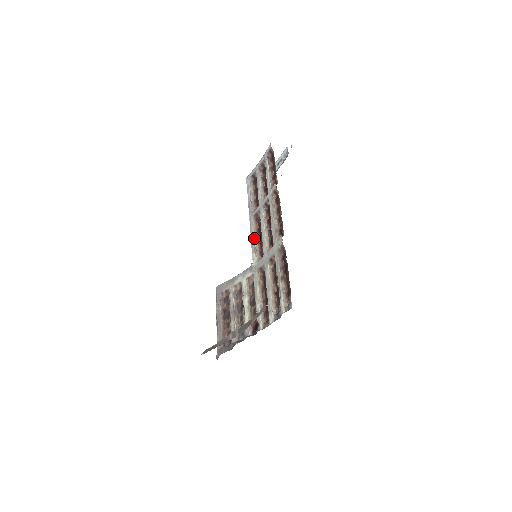
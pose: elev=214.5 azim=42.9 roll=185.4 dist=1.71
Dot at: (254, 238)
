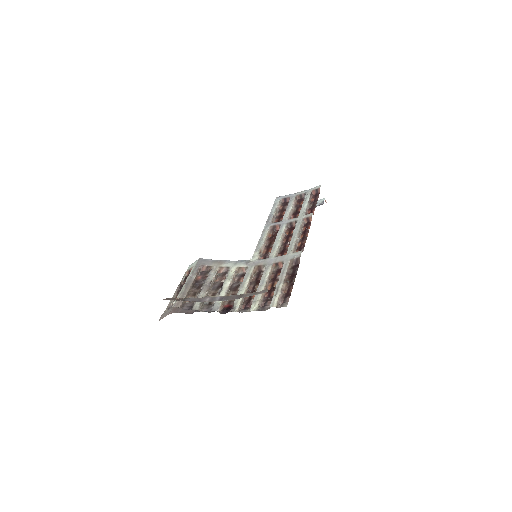
Dot at: (263, 242)
